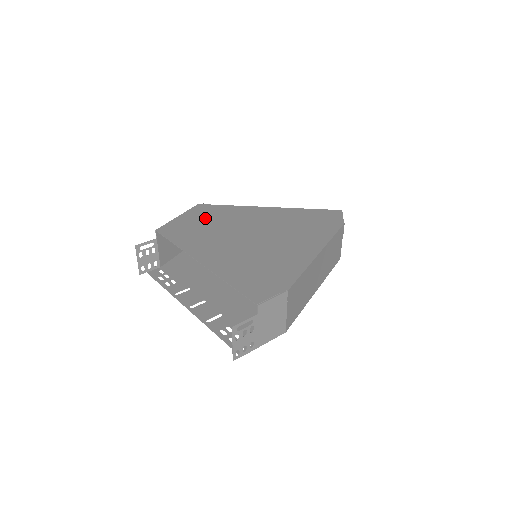
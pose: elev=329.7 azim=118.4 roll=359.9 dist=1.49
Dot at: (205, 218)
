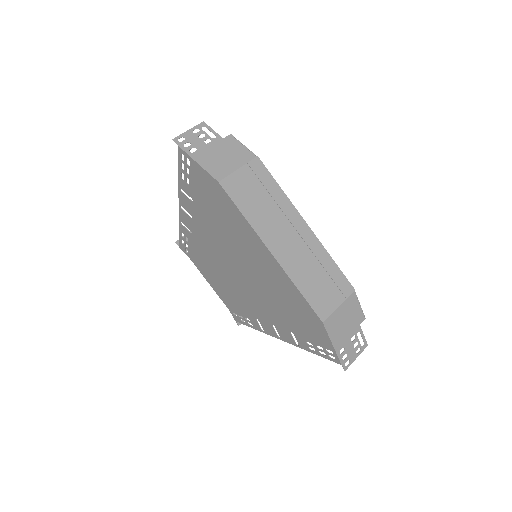
Dot at: occluded
